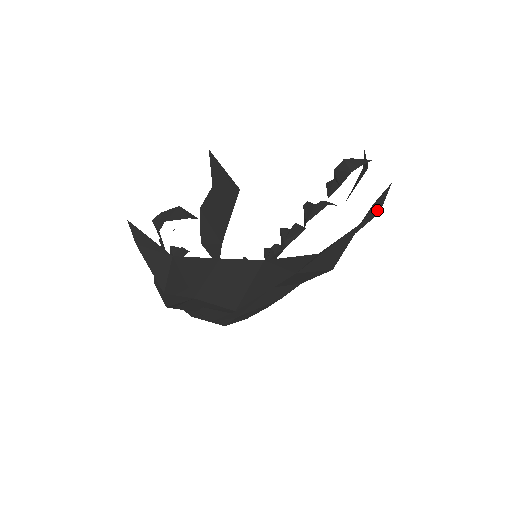
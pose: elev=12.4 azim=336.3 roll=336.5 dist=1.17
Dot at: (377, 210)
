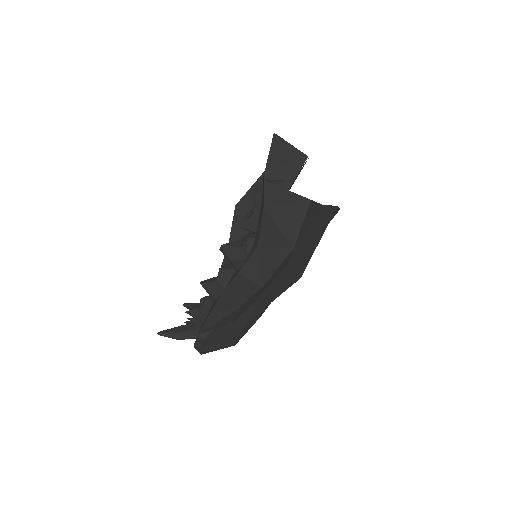
Dot at: occluded
